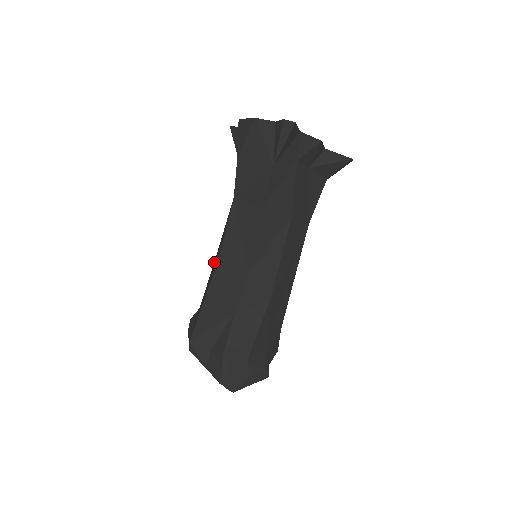
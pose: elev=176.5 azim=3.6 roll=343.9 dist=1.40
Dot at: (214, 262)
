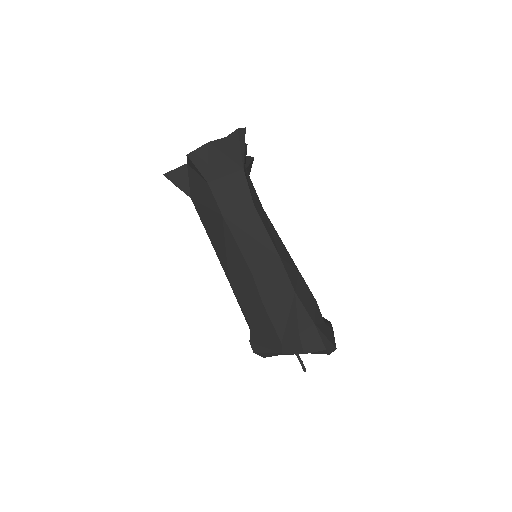
Dot at: (232, 283)
